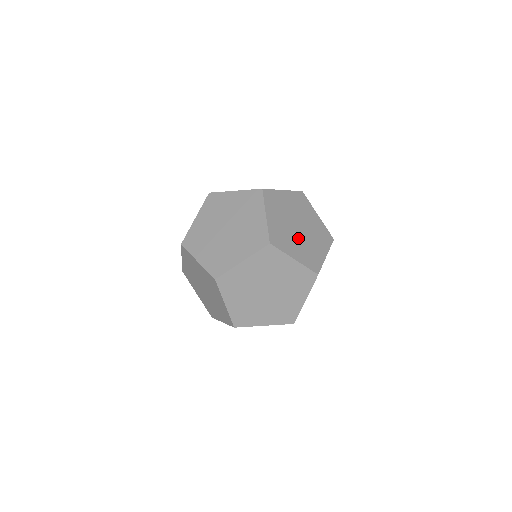
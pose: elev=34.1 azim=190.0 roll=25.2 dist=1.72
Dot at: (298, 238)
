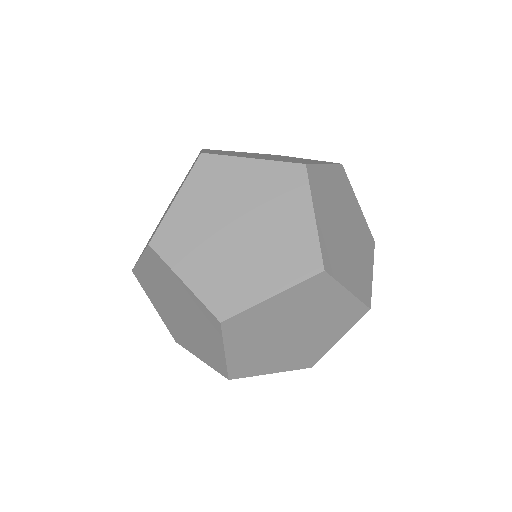
Dot at: (221, 248)
